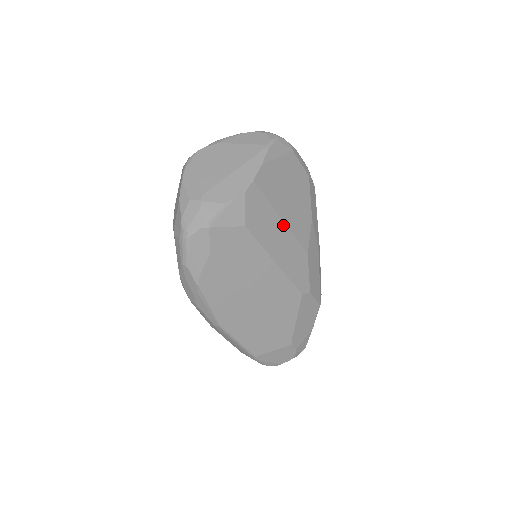
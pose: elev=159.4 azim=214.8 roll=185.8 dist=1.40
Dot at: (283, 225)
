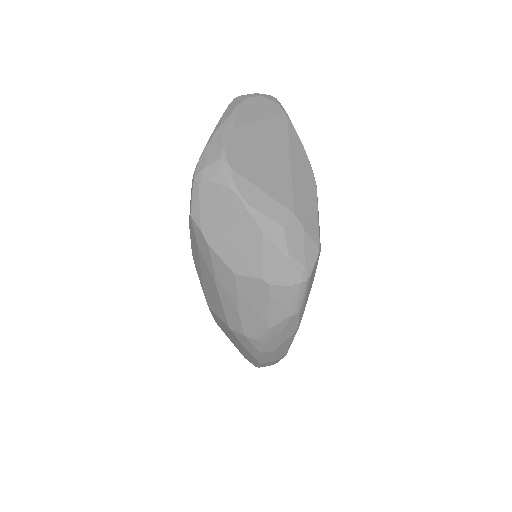
Dot at: occluded
